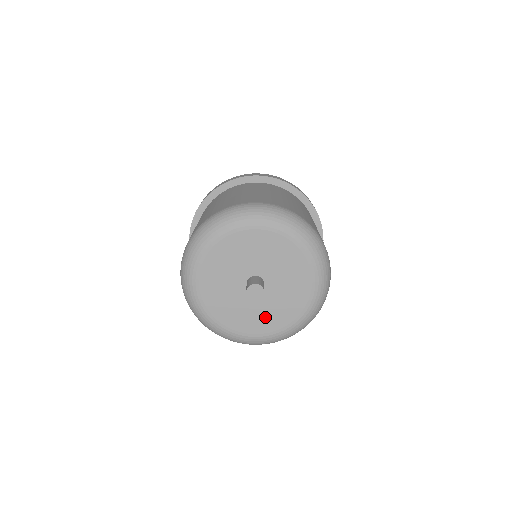
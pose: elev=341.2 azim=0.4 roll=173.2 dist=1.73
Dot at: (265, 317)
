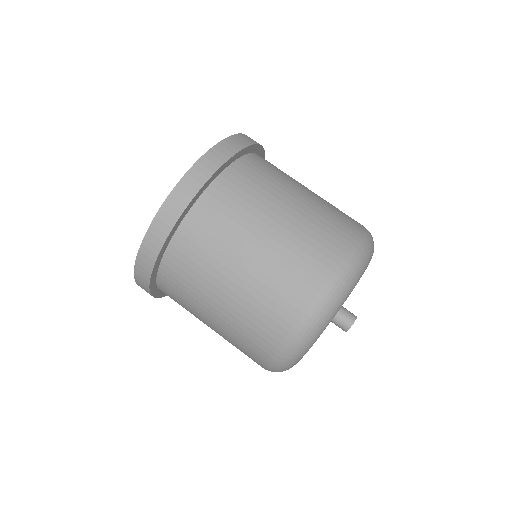
Dot at: occluded
